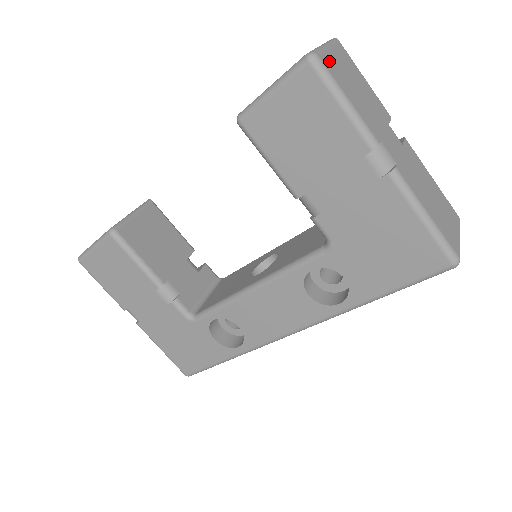
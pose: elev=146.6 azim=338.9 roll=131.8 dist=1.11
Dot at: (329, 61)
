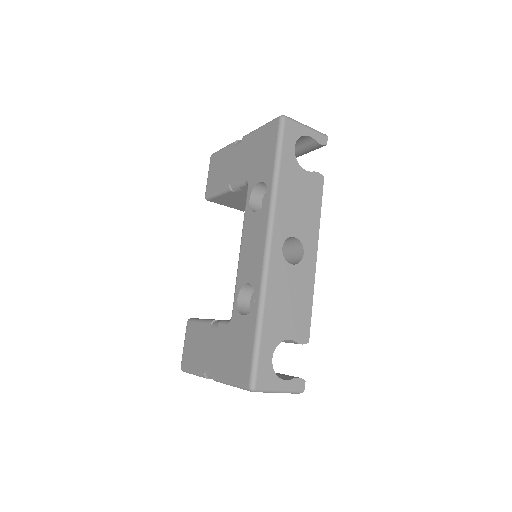
Dot at: occluded
